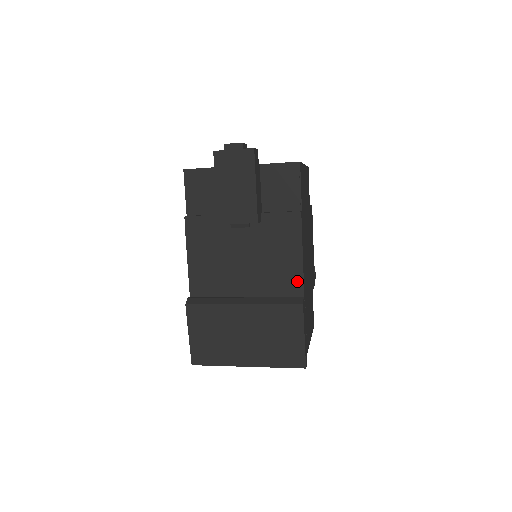
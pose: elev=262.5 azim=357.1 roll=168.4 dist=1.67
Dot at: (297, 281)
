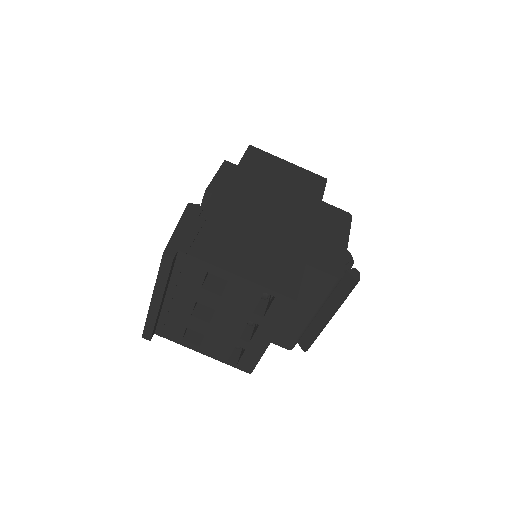
Dot at: occluded
